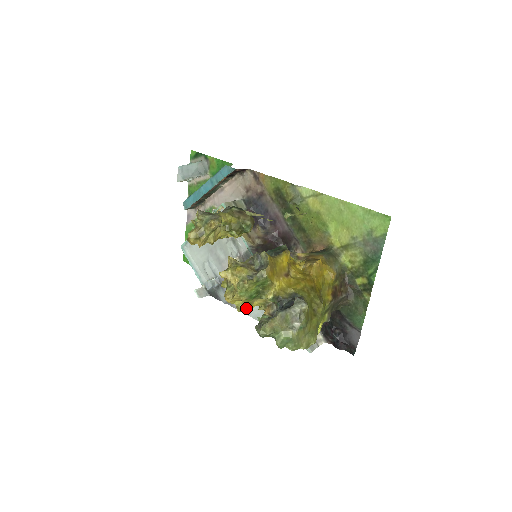
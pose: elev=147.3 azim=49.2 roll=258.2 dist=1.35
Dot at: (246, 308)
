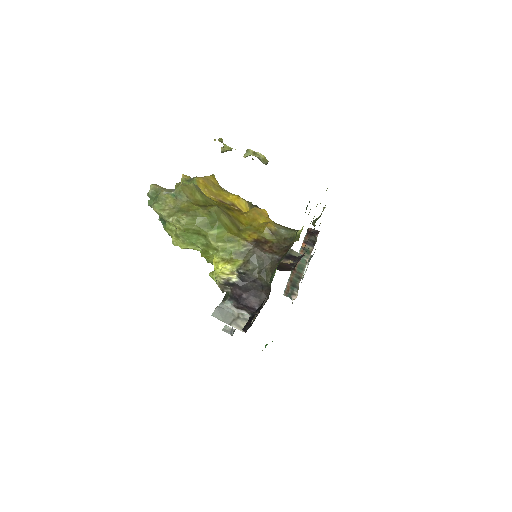
Dot at: occluded
